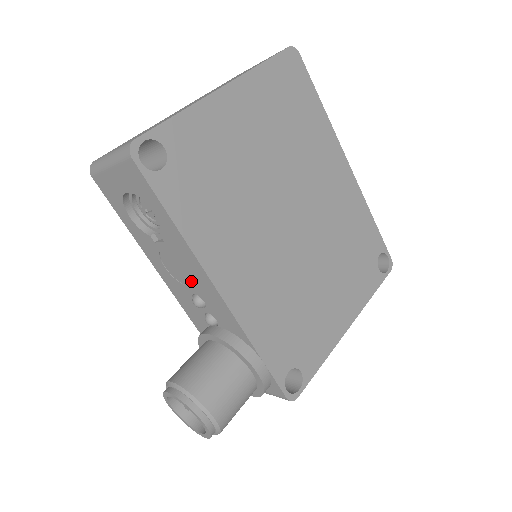
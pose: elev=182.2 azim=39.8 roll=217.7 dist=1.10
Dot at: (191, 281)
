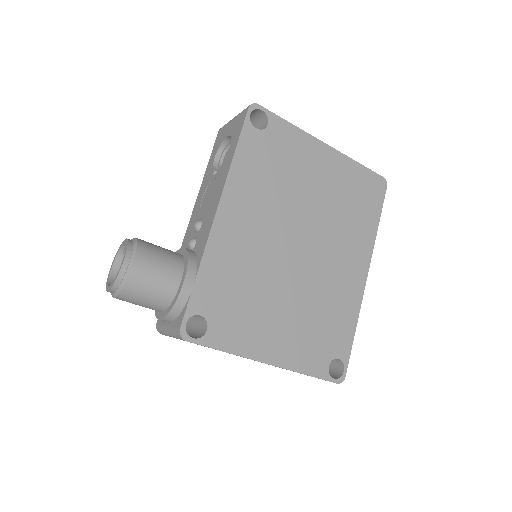
Dot at: (208, 206)
